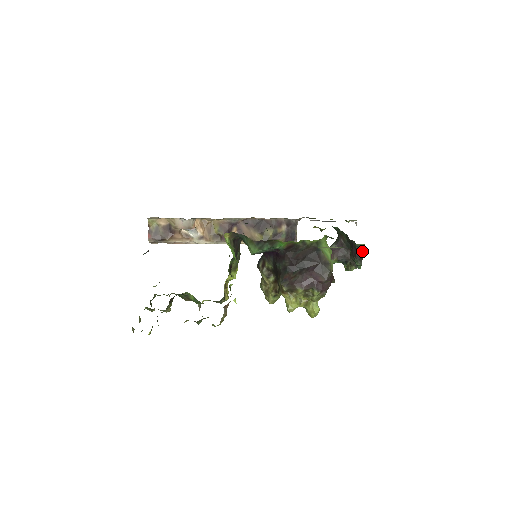
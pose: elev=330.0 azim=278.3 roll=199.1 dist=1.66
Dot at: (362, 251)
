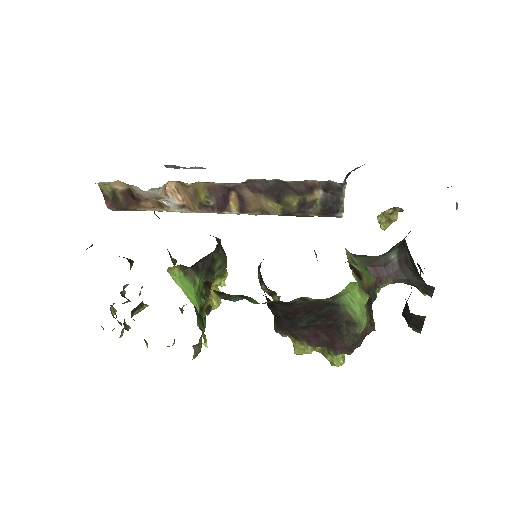
Dot at: (421, 321)
